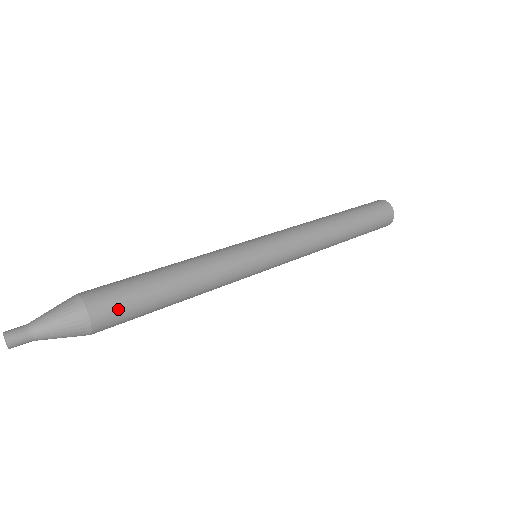
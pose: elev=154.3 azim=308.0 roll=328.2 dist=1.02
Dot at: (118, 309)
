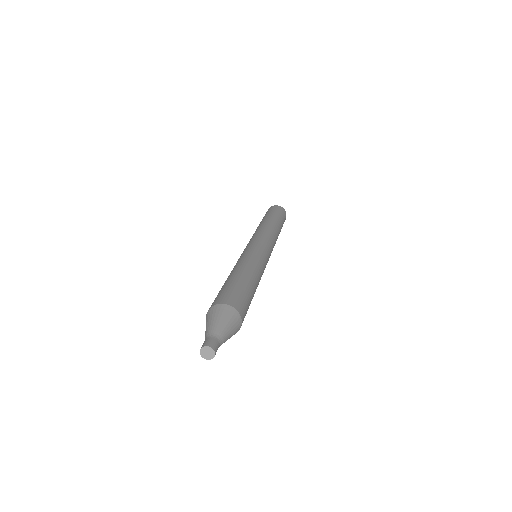
Dot at: occluded
